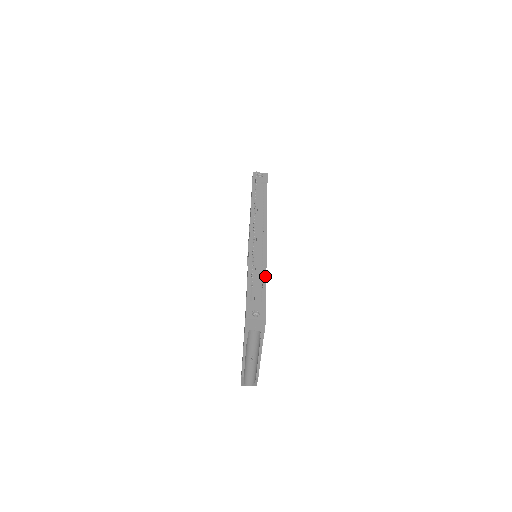
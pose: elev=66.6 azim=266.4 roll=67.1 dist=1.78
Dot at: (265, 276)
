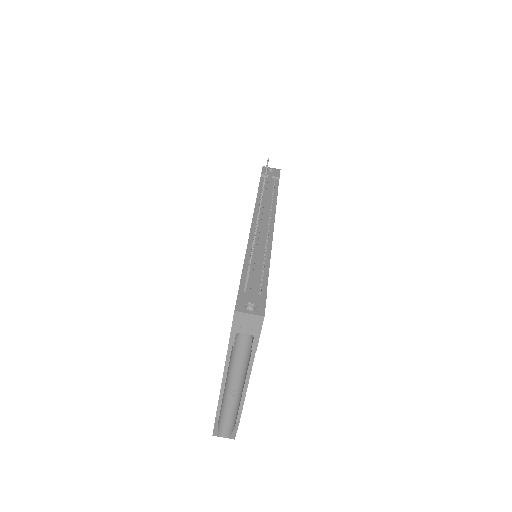
Dot at: (268, 267)
